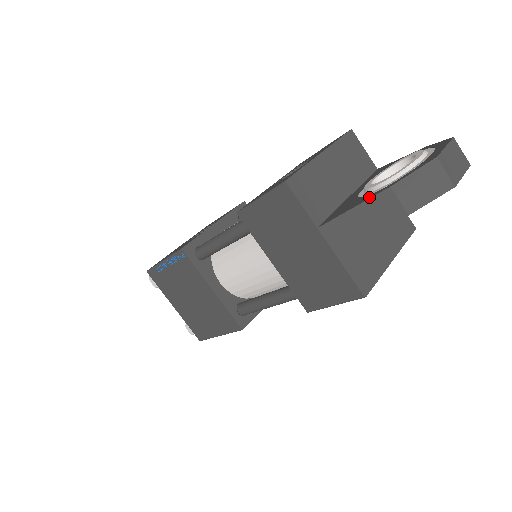
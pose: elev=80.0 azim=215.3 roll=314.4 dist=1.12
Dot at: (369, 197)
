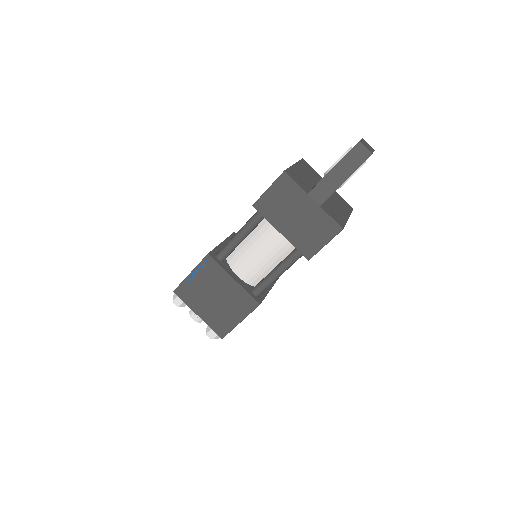
Dot at: (332, 168)
